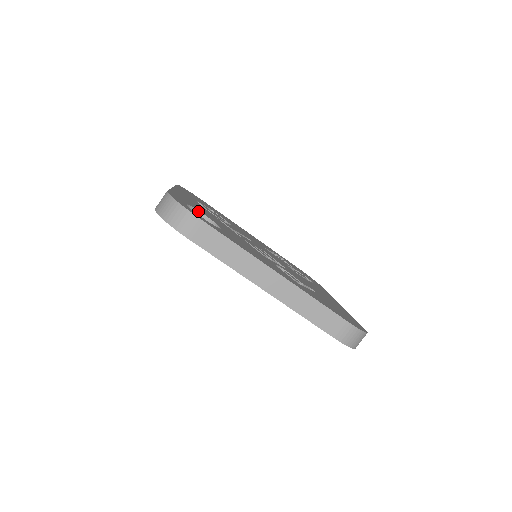
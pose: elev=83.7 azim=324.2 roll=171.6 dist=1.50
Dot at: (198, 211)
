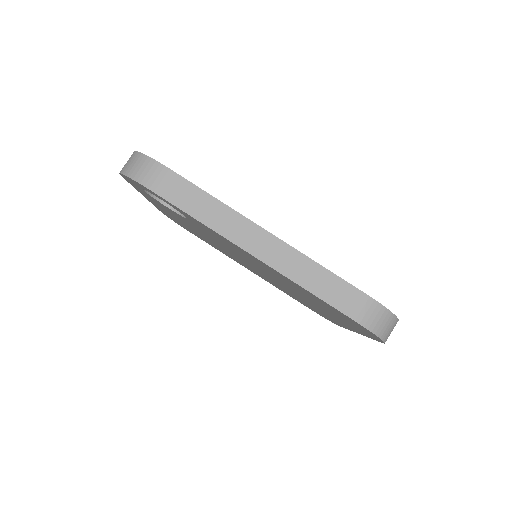
Dot at: occluded
